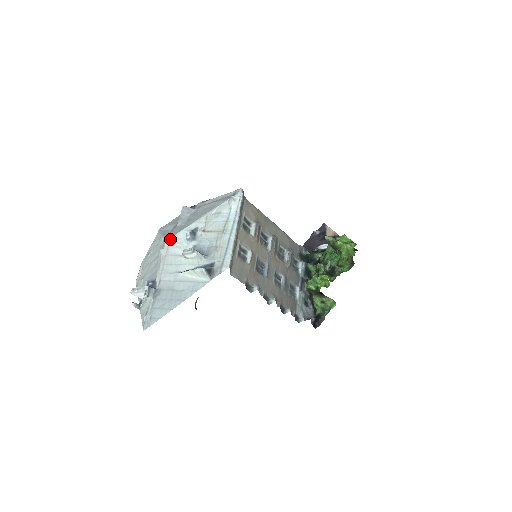
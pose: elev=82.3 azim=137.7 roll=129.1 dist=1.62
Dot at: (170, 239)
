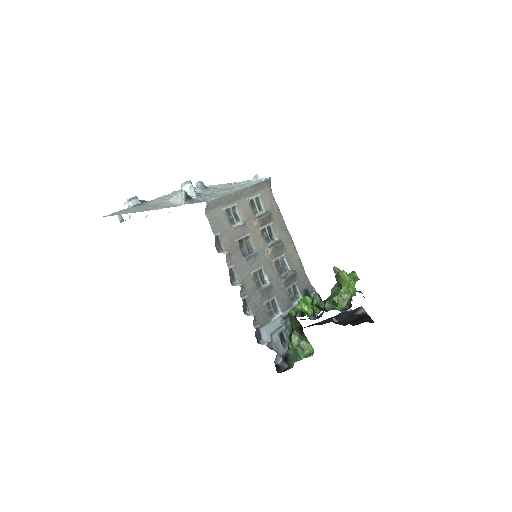
Dot at: occluded
